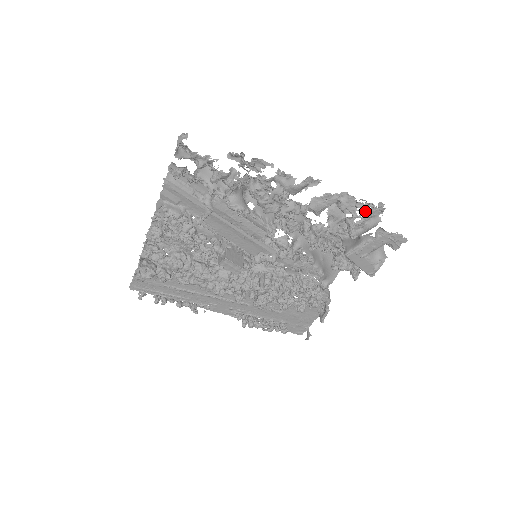
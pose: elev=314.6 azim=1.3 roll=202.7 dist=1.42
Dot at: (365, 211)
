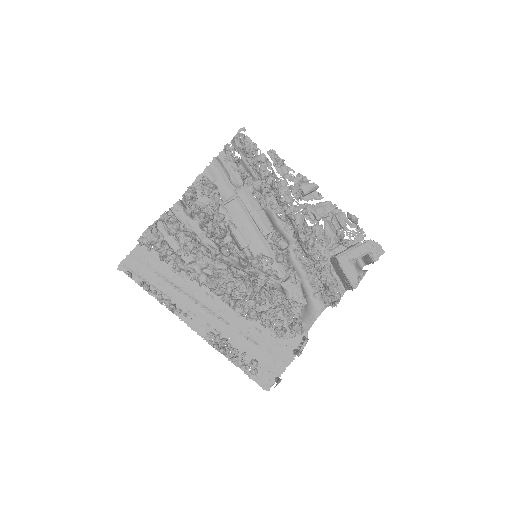
Dot at: occluded
